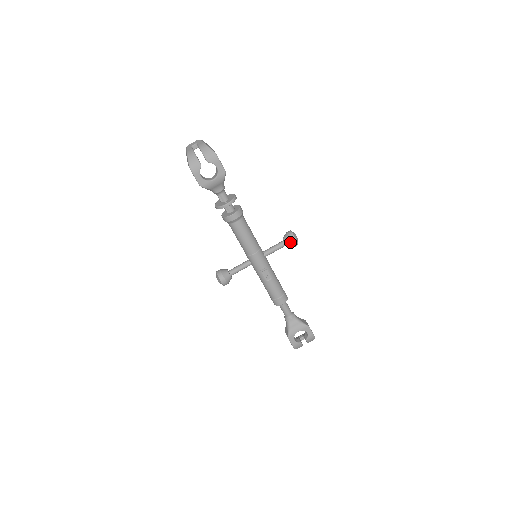
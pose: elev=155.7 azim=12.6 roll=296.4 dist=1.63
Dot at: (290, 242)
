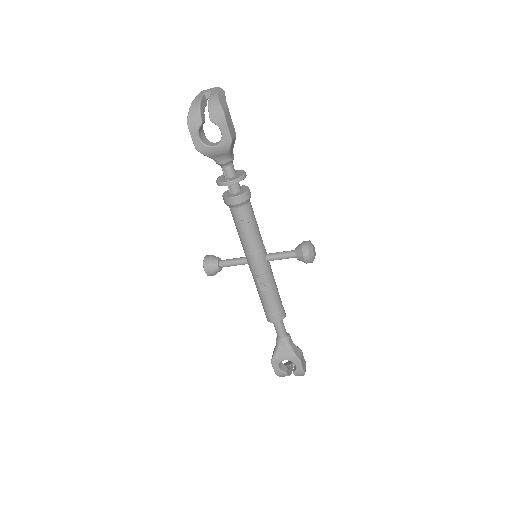
Dot at: (301, 256)
